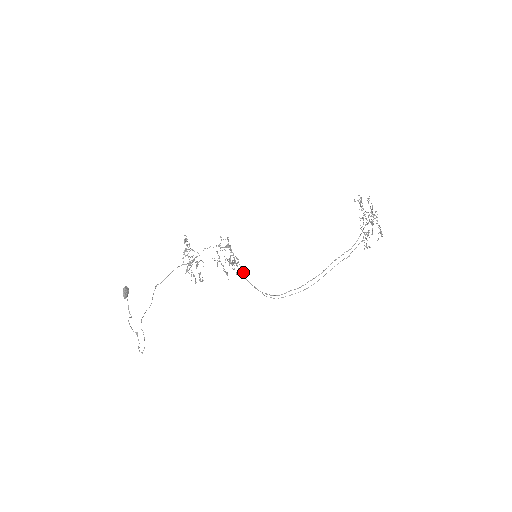
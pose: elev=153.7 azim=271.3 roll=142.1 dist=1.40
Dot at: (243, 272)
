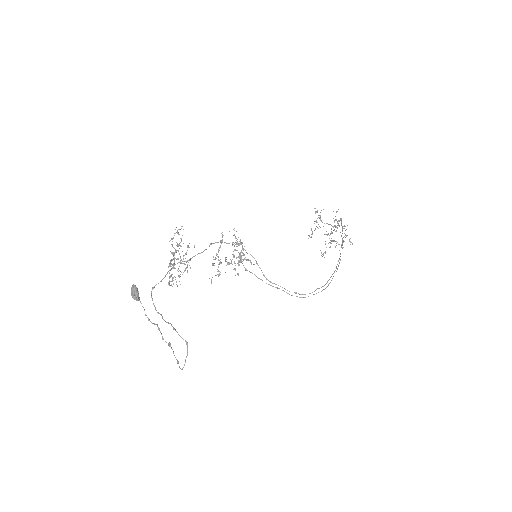
Dot at: occluded
